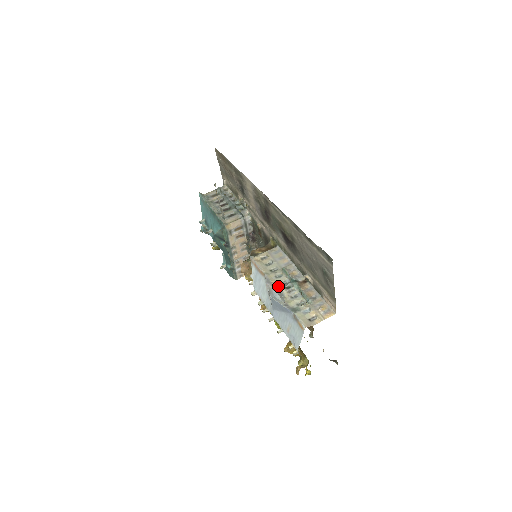
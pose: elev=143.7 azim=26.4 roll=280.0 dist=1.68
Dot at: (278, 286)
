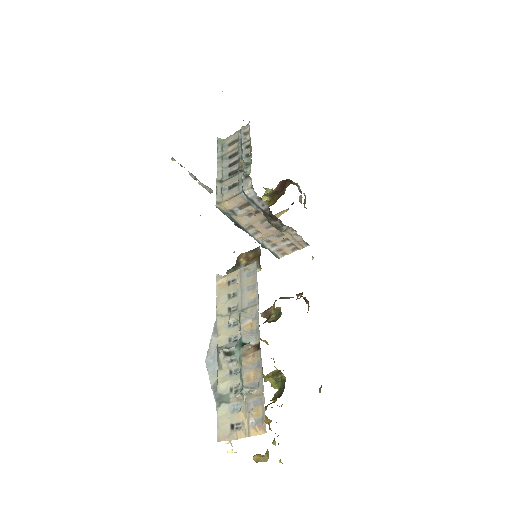
Dot at: (223, 344)
